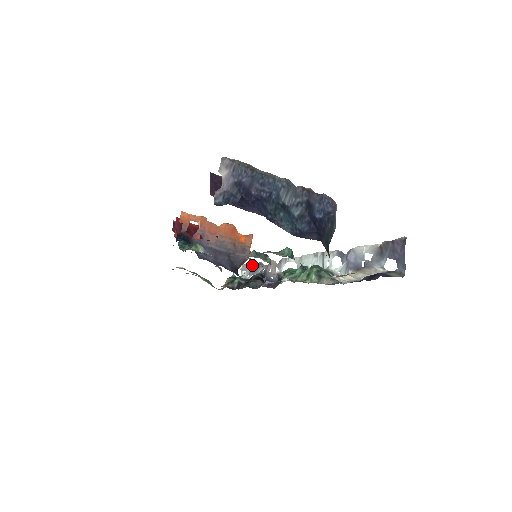
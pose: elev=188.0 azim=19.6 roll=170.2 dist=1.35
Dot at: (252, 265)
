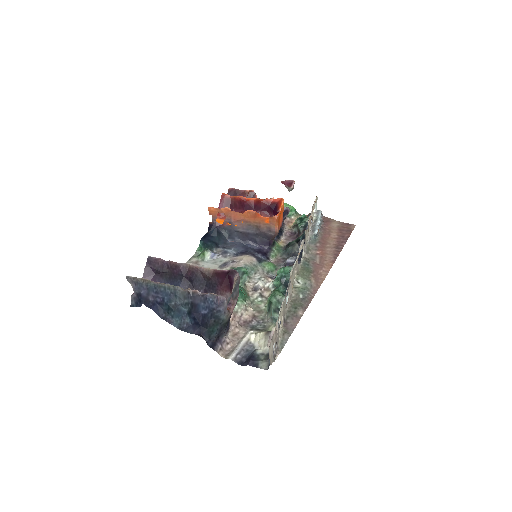
Dot at: (310, 215)
